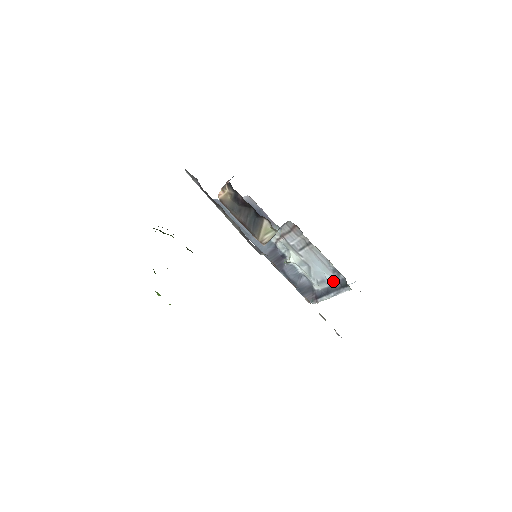
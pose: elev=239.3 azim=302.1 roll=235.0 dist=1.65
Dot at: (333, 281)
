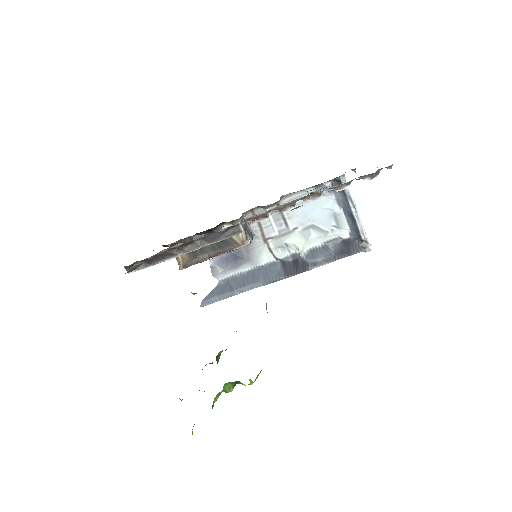
Dot at: (335, 202)
